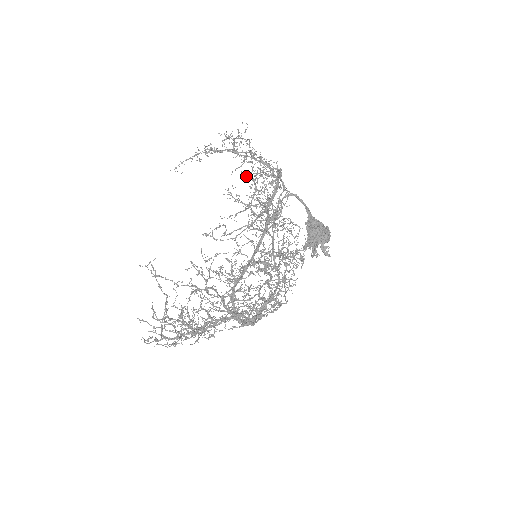
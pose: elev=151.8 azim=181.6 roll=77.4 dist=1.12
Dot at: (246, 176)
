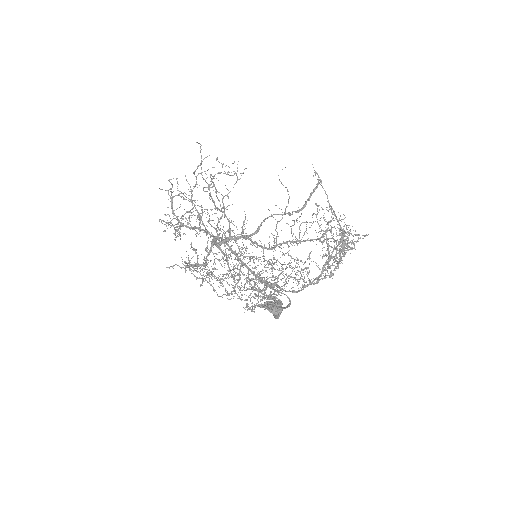
Dot at: (273, 288)
